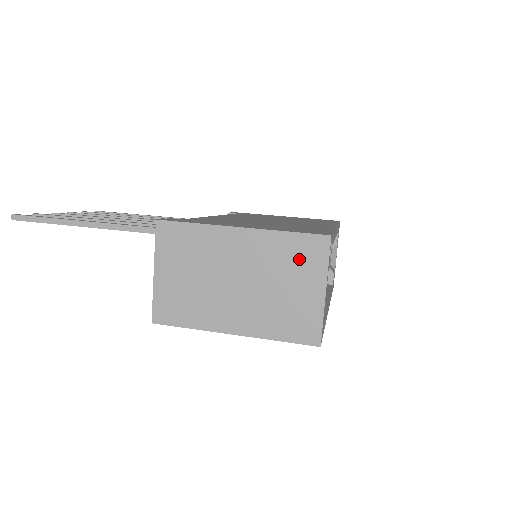
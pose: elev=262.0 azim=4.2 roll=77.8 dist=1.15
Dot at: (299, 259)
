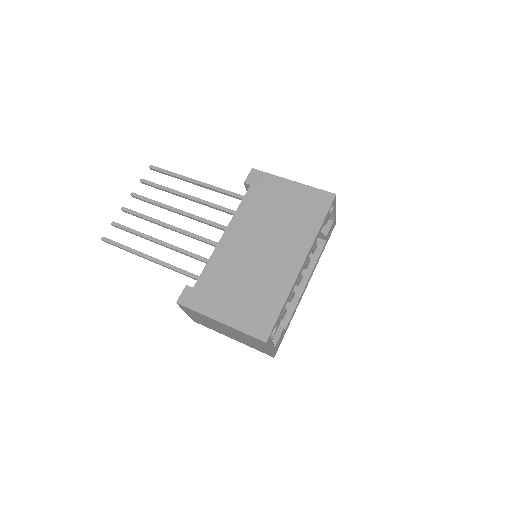
Dot at: (253, 340)
